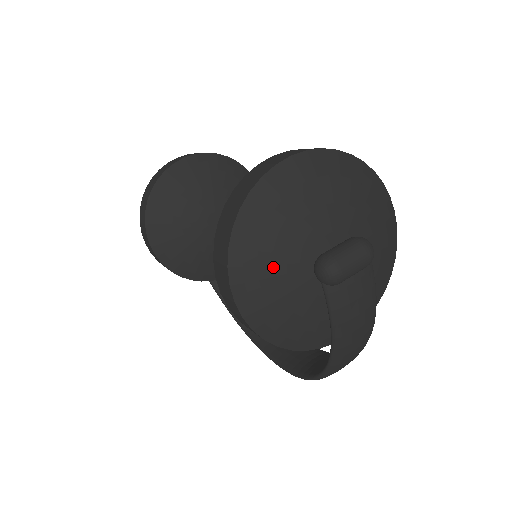
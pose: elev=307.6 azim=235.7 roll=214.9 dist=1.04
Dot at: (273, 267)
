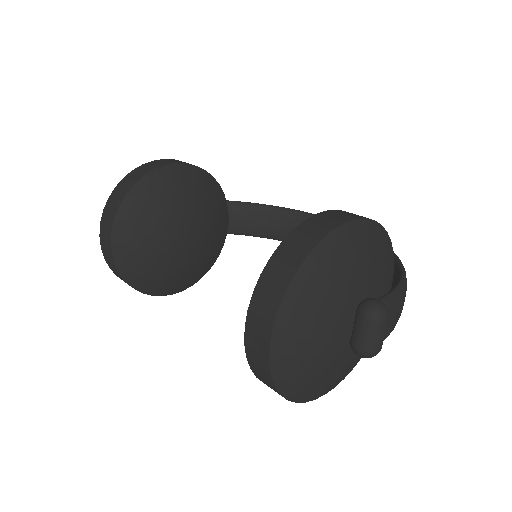
Dot at: (330, 377)
